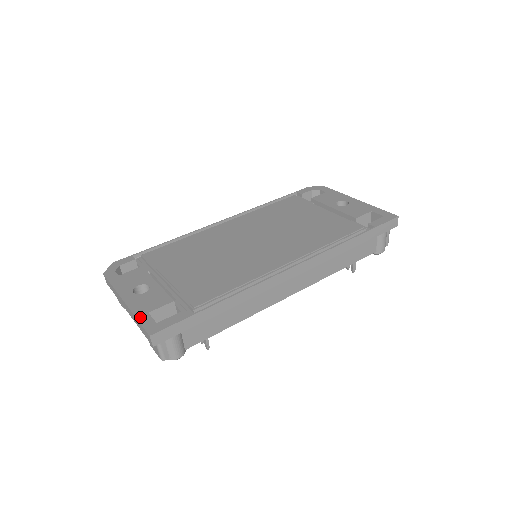
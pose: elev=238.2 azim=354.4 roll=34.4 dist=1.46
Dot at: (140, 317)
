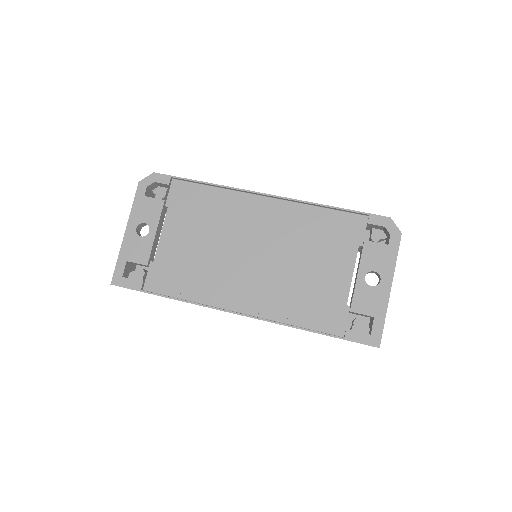
Dot at: (119, 261)
